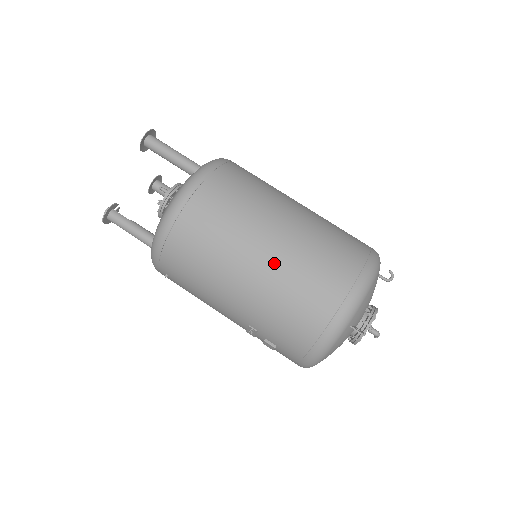
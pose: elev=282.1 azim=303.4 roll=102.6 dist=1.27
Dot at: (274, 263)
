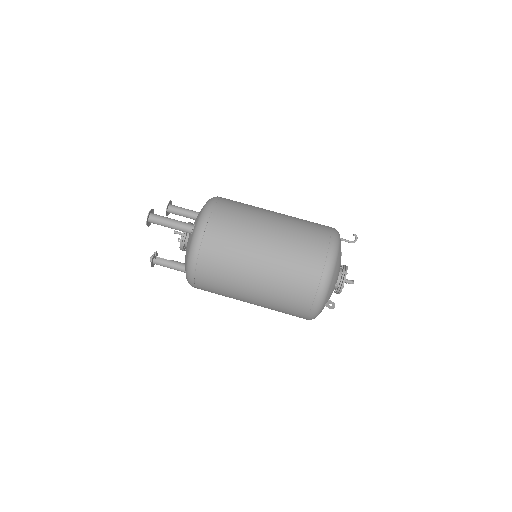
Dot at: (264, 290)
